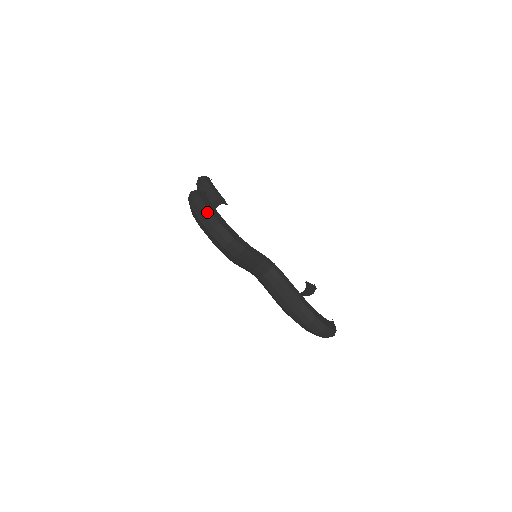
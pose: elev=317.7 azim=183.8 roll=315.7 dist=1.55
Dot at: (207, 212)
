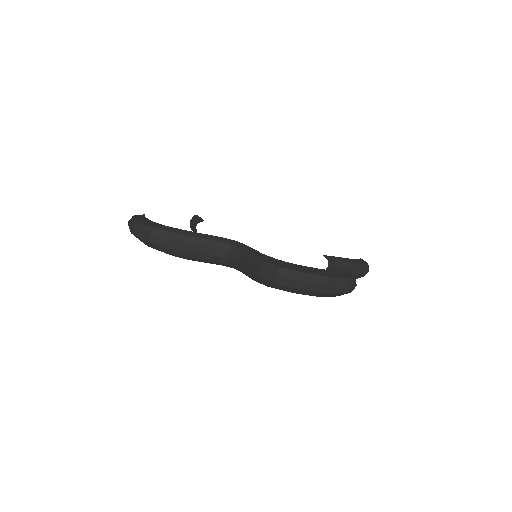
Dot at: (331, 281)
